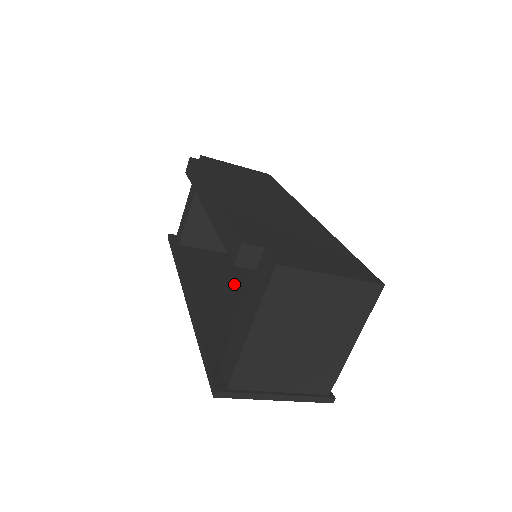
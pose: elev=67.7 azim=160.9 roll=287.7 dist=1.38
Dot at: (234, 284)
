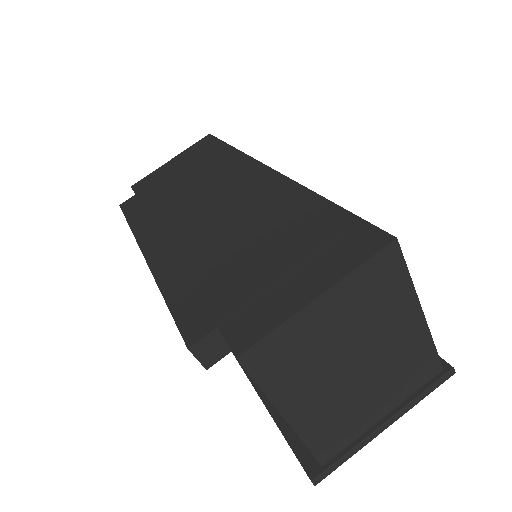
Dot at: occluded
